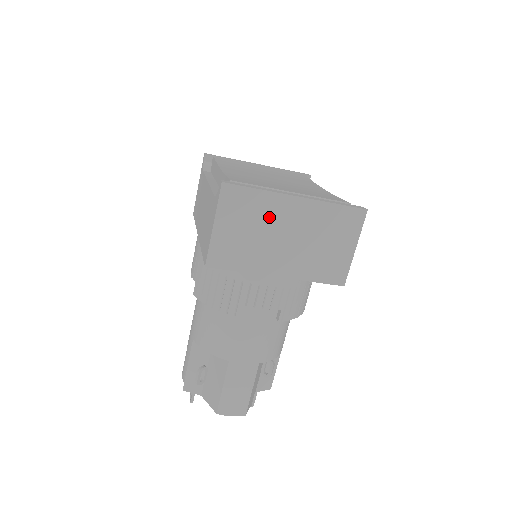
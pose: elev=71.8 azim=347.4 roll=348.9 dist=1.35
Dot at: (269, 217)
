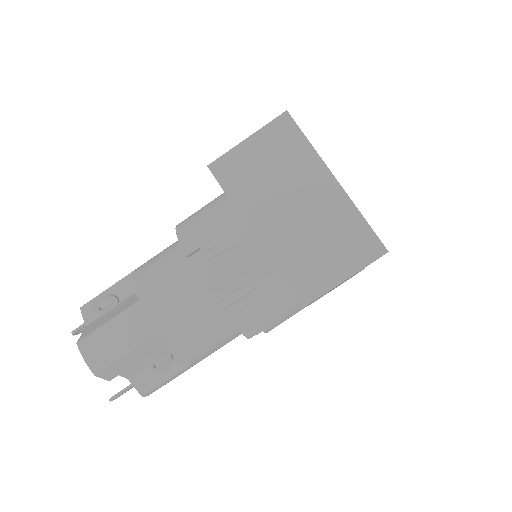
Dot at: (296, 174)
